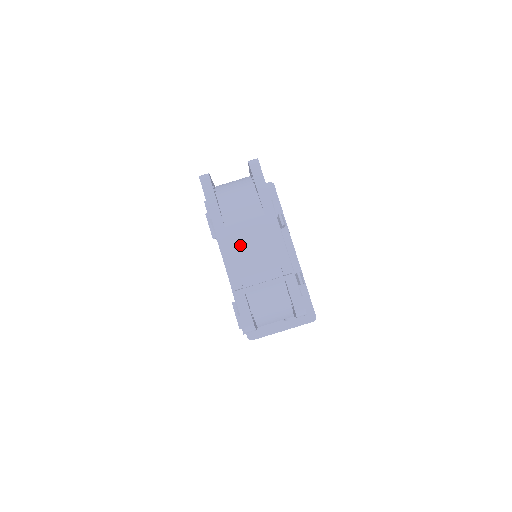
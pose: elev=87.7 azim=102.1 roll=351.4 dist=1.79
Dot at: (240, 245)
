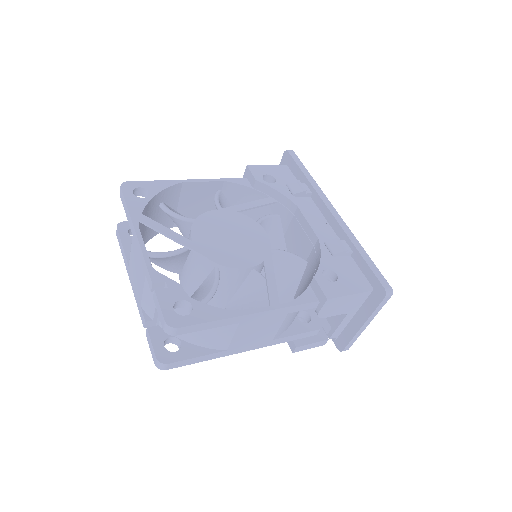
Dot at: (135, 278)
